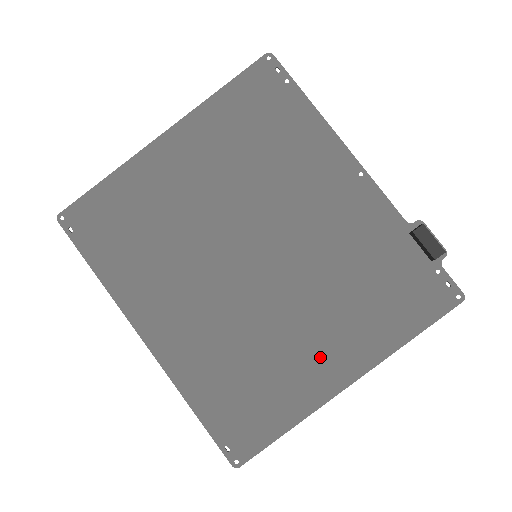
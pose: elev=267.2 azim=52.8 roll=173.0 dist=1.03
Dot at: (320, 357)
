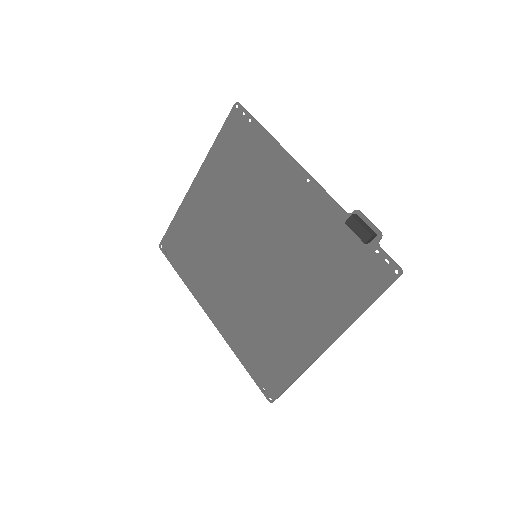
Dot at: (306, 327)
